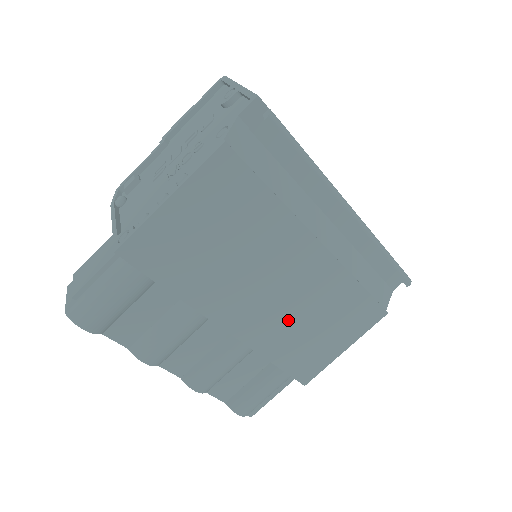
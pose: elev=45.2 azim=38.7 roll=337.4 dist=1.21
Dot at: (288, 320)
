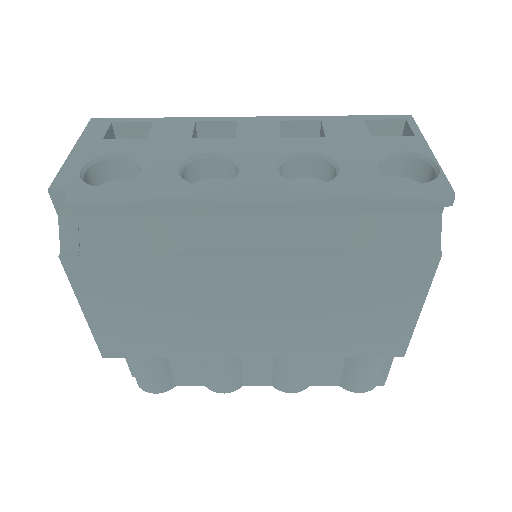
Dot at: (305, 324)
